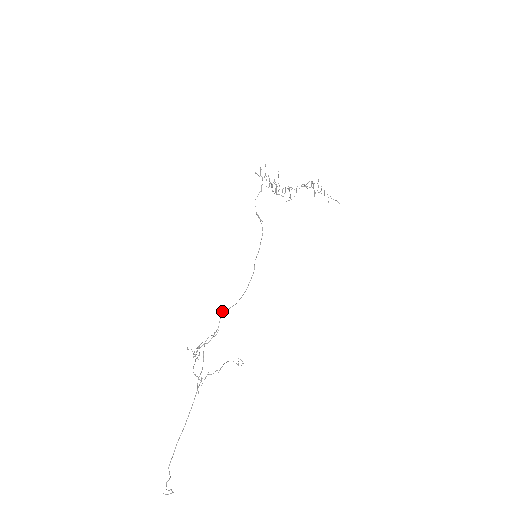
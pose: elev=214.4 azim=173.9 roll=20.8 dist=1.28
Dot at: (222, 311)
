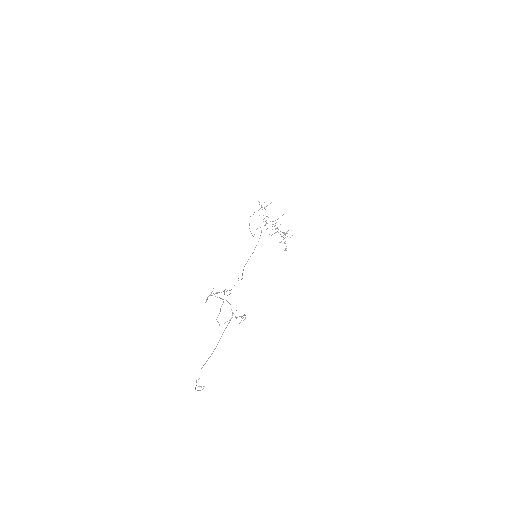
Dot at: occluded
